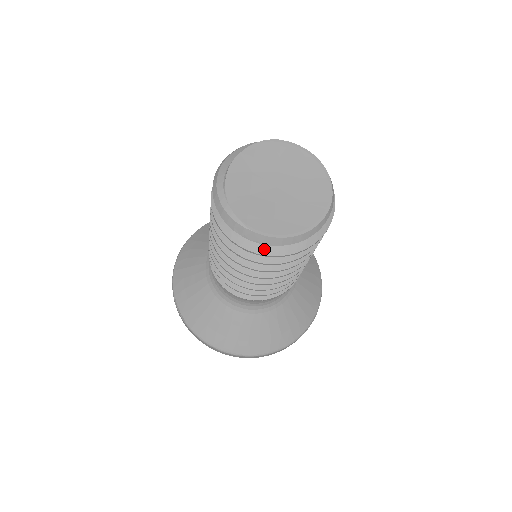
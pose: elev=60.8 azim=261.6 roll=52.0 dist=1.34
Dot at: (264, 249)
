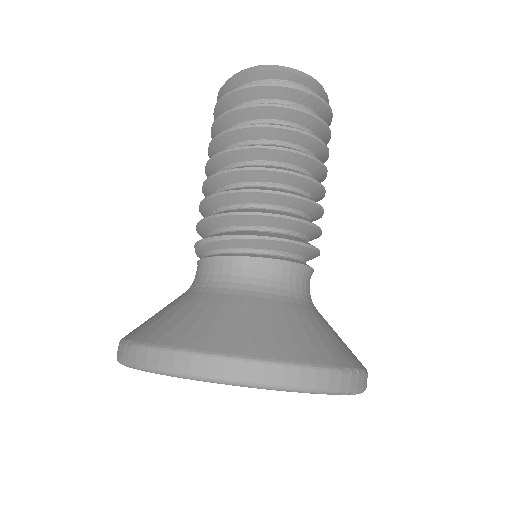
Dot at: (270, 84)
